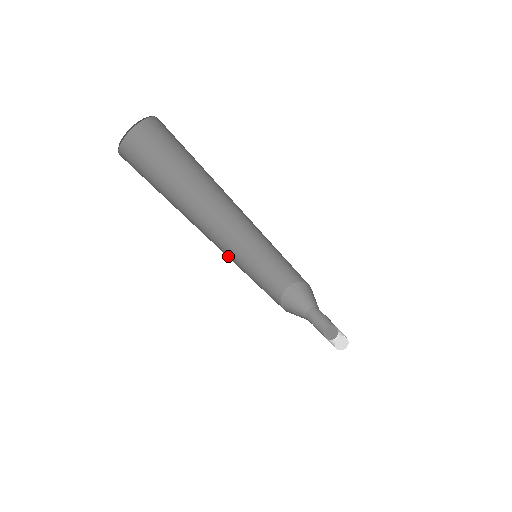
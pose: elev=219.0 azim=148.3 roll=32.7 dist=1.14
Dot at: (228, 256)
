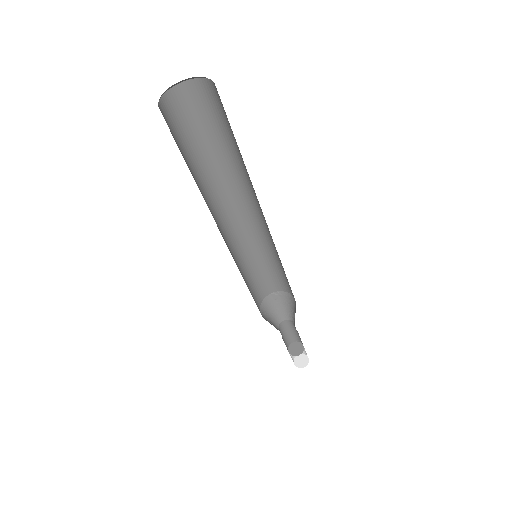
Dot at: occluded
